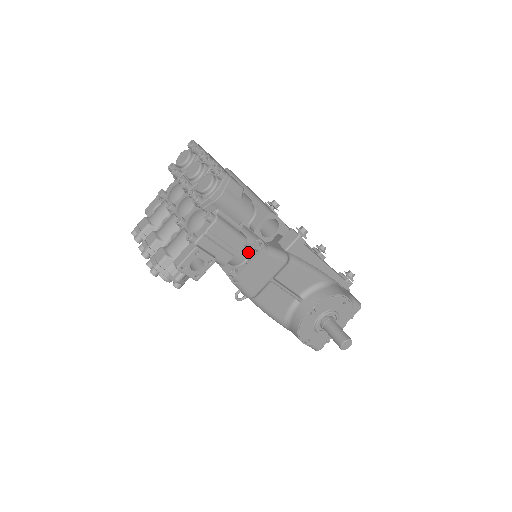
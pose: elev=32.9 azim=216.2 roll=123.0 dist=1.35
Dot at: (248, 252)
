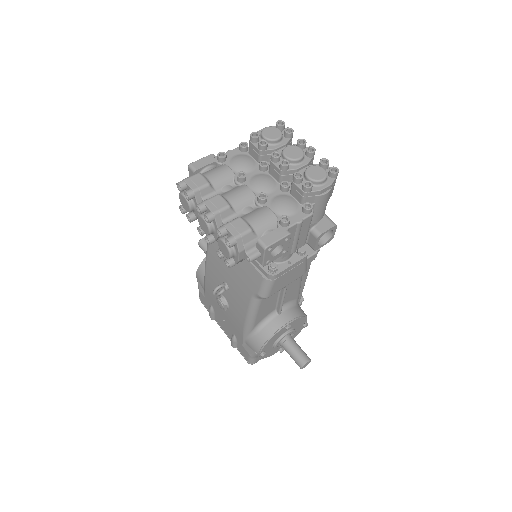
Dot at: (292, 253)
